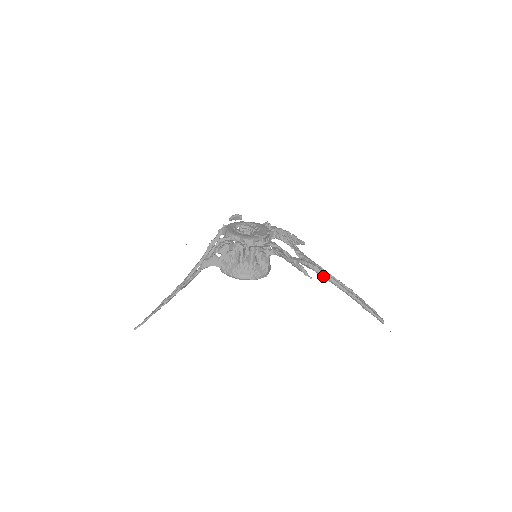
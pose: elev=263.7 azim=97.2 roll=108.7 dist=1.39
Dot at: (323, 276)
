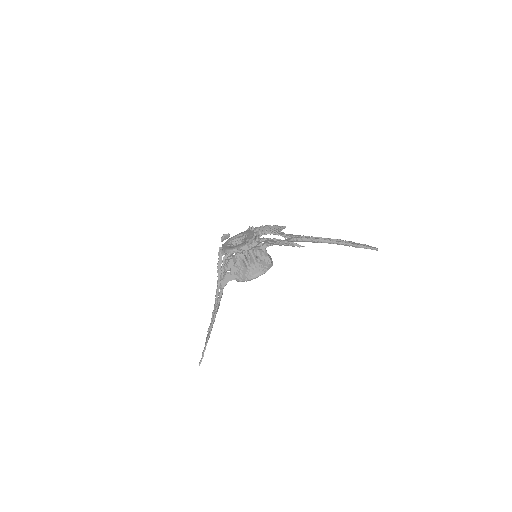
Dot at: (313, 241)
